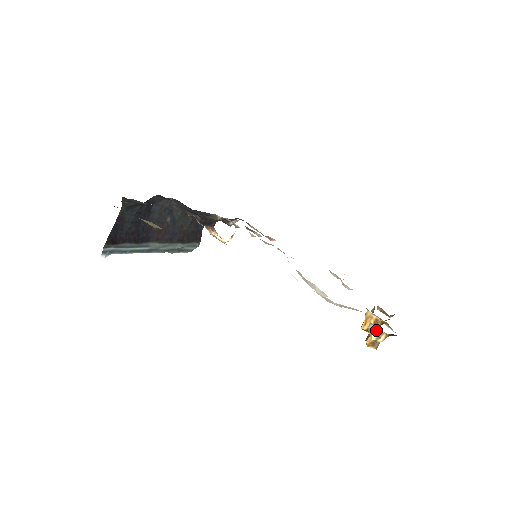
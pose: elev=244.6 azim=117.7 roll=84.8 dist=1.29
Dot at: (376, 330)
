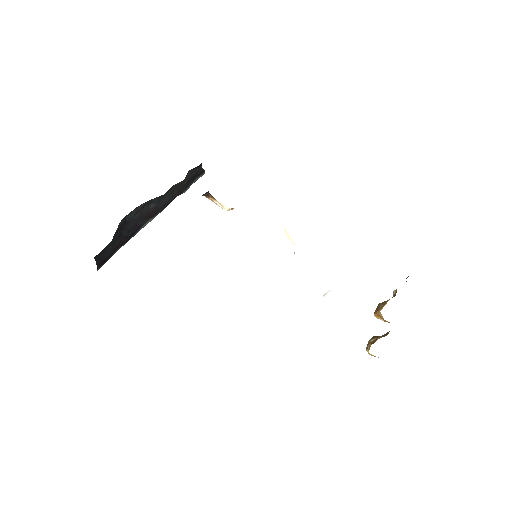
Dot at: occluded
